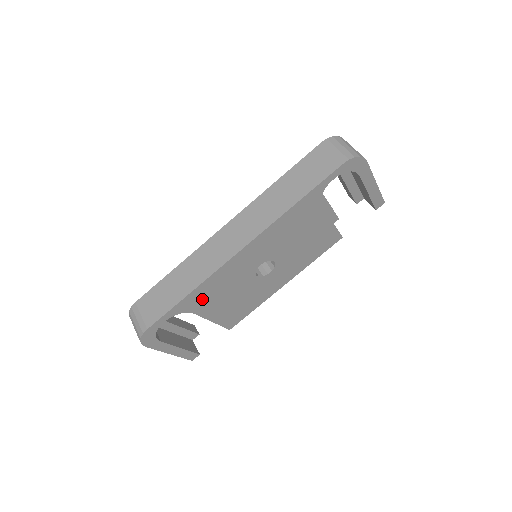
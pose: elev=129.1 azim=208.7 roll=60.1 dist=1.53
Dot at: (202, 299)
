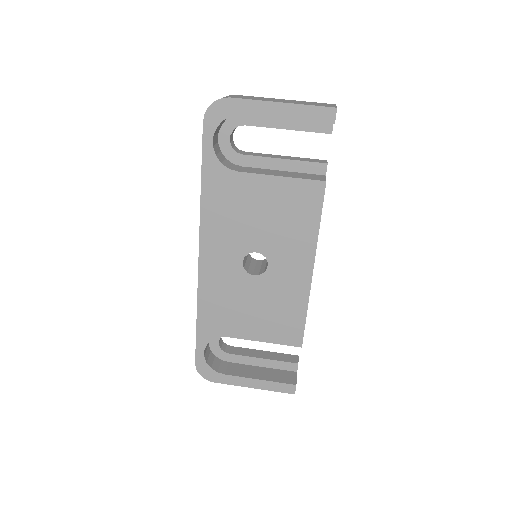
Dot at: (218, 319)
